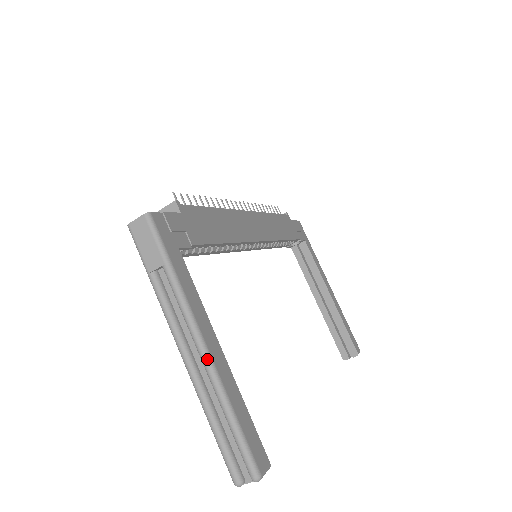
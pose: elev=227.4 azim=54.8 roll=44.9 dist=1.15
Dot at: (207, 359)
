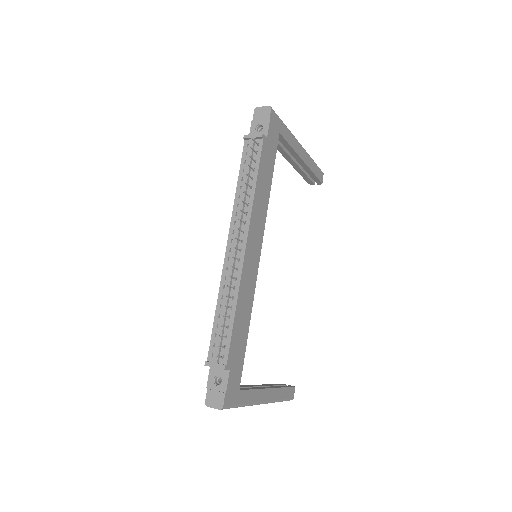
Dot at: occluded
